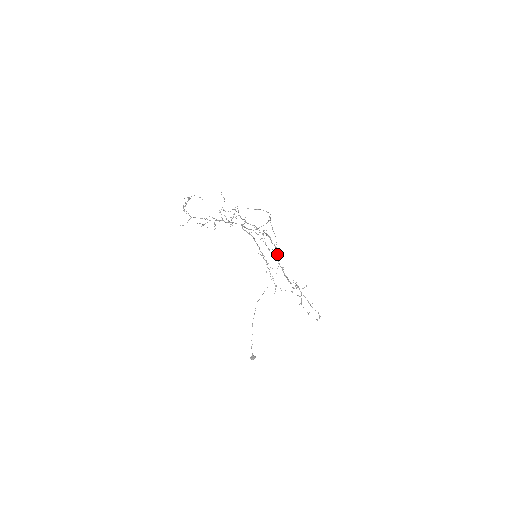
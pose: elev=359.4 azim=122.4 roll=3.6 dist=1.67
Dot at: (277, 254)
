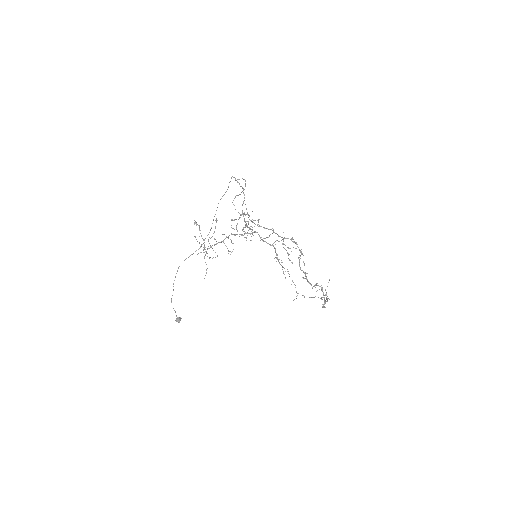
Dot at: occluded
